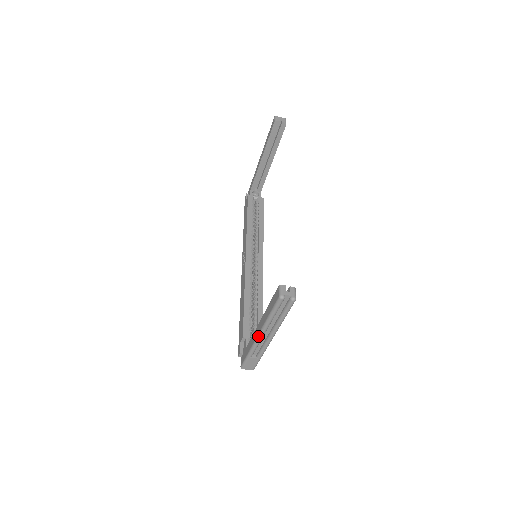
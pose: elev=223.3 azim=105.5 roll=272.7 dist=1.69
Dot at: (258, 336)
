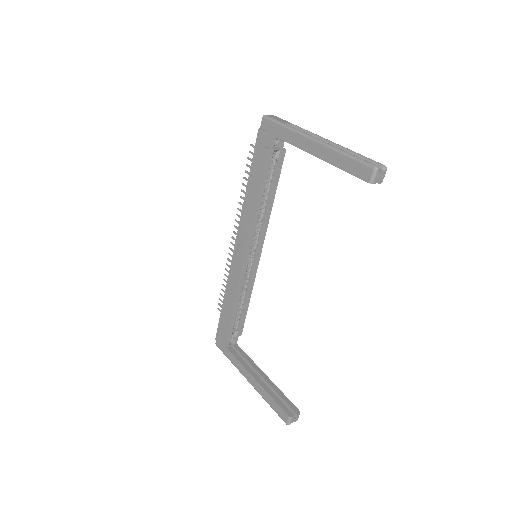
Dot at: (249, 382)
